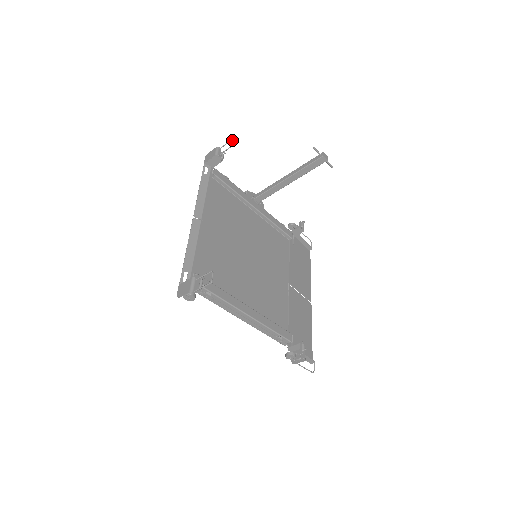
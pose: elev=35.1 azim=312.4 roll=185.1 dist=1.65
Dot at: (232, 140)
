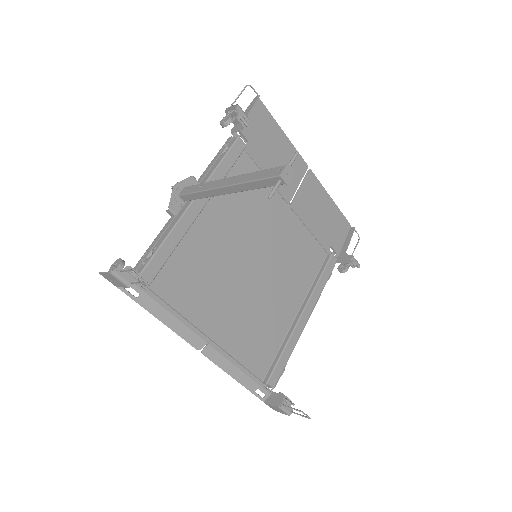
Dot at: occluded
